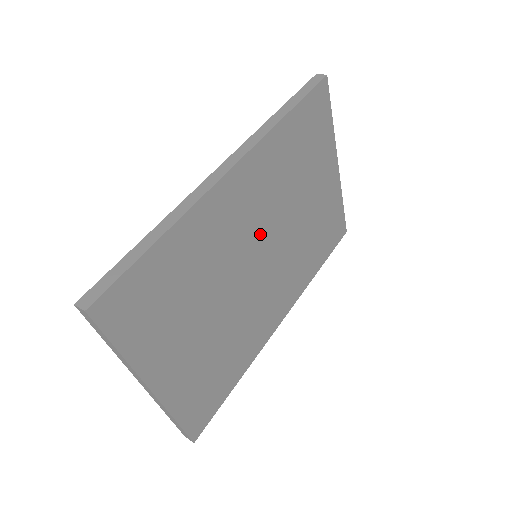
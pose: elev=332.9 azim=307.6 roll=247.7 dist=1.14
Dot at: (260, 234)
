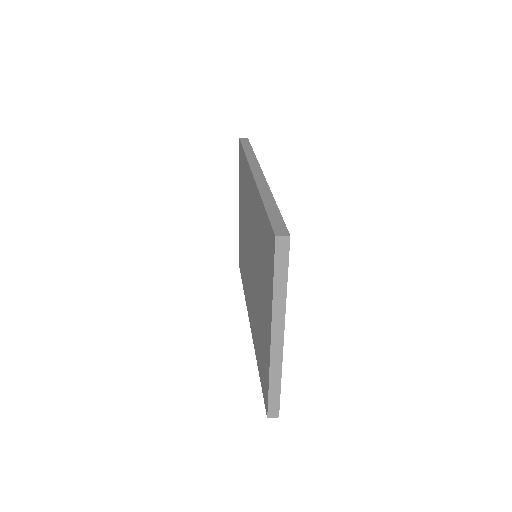
Dot at: occluded
